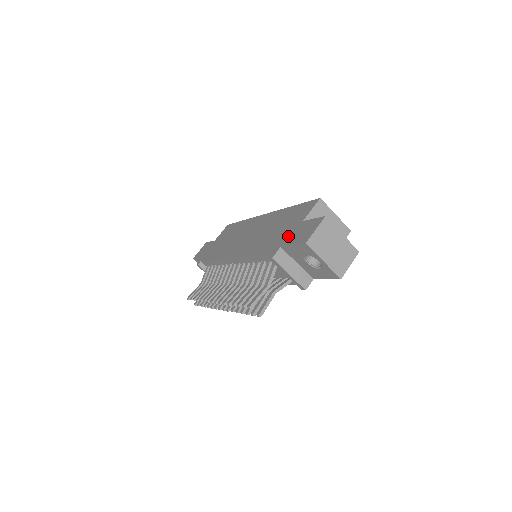
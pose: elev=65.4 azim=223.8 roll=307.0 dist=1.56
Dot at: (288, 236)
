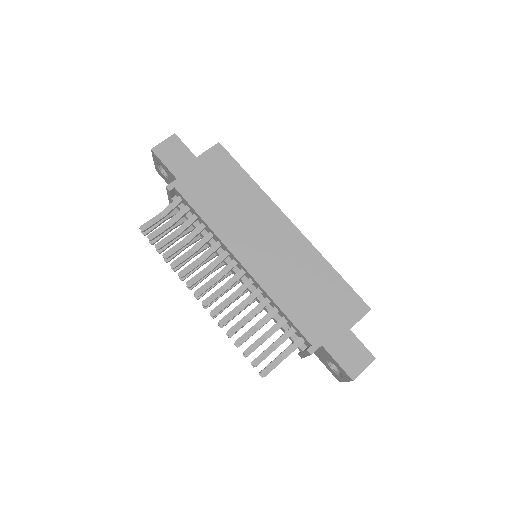
Dot at: (332, 337)
